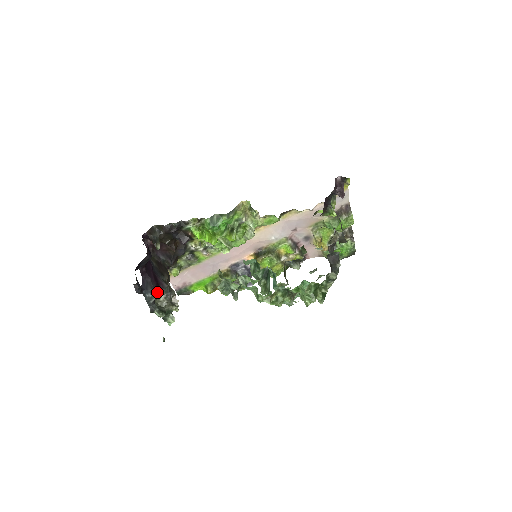
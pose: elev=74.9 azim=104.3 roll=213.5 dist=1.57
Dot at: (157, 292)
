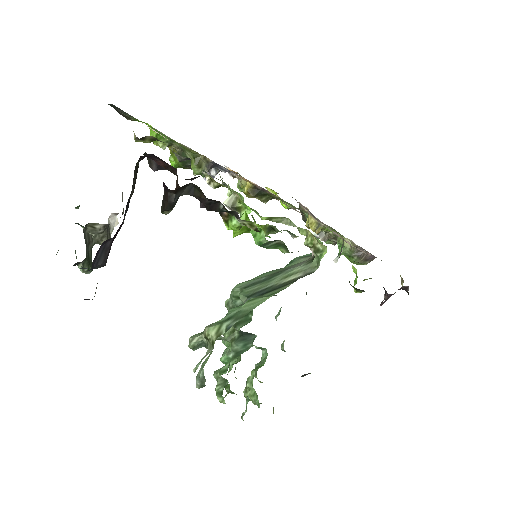
Dot at: occluded
